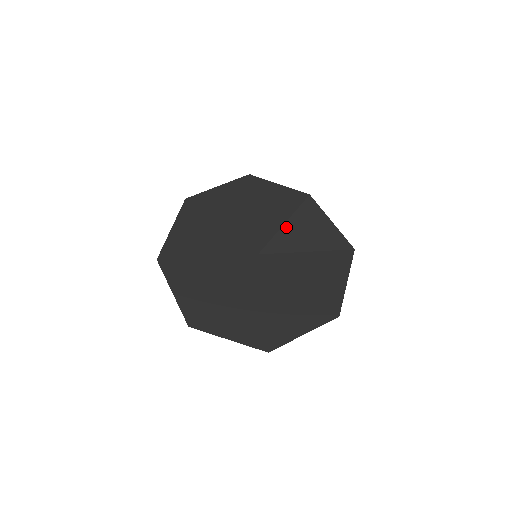
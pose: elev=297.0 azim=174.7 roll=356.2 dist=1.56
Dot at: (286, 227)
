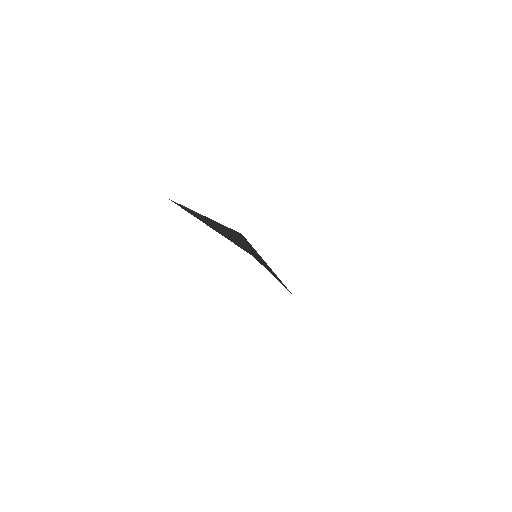
Dot at: (250, 248)
